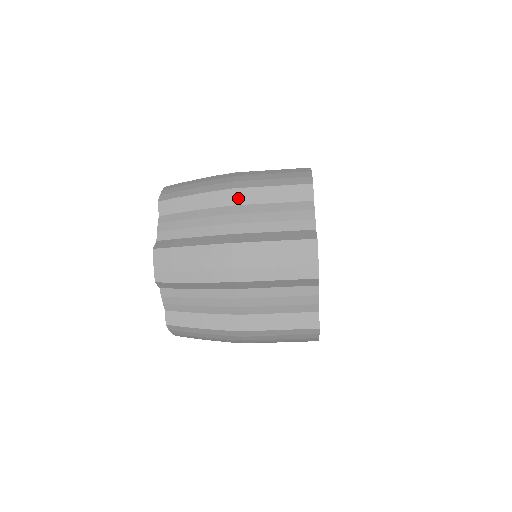
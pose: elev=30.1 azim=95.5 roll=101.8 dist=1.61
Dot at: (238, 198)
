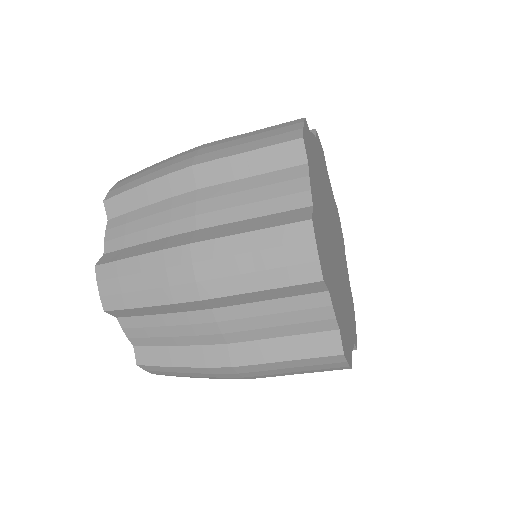
Dot at: (213, 304)
